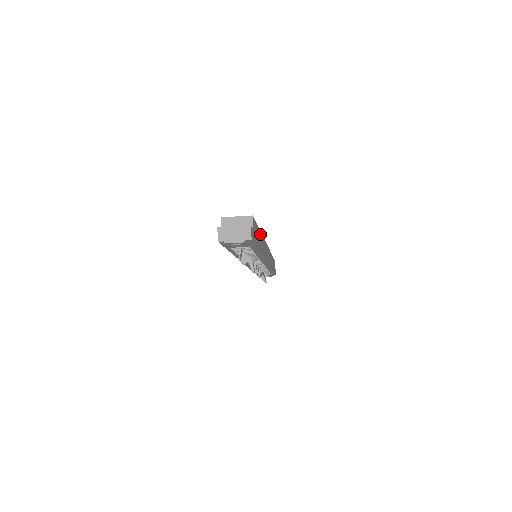
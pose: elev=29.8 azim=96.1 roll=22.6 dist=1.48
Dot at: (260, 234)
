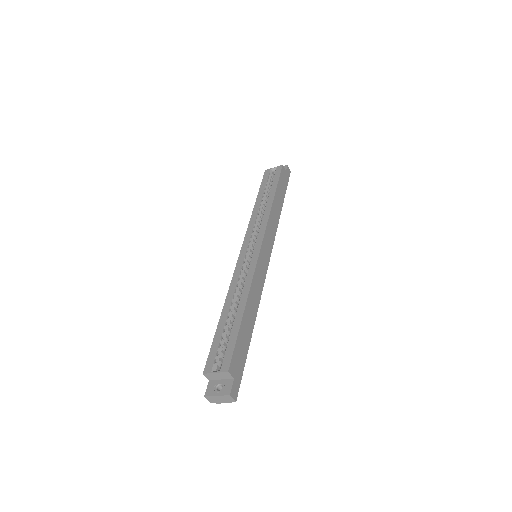
Dot at: (246, 309)
